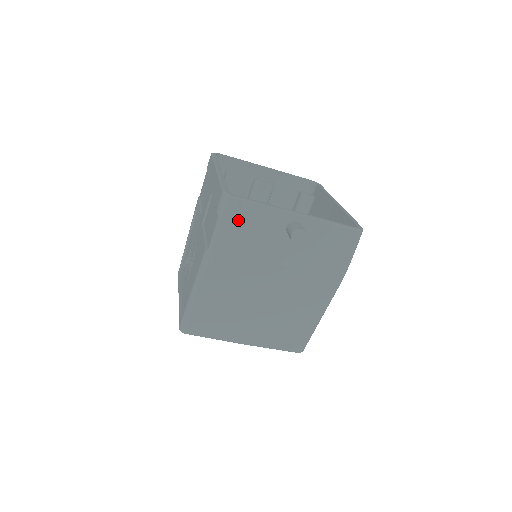
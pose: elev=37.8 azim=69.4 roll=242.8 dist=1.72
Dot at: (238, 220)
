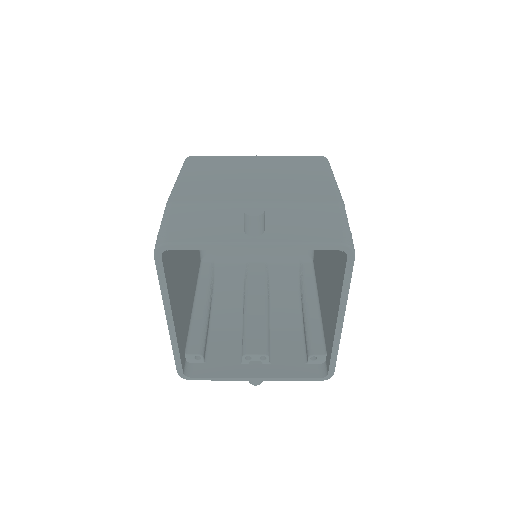
Dot at: occluded
